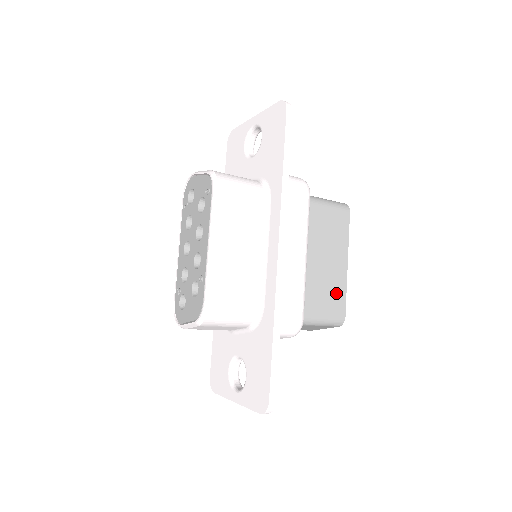
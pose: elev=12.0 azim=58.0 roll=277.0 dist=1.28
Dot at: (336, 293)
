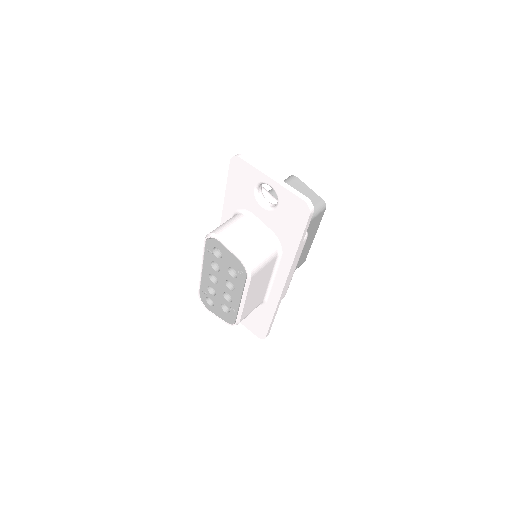
Dot at: (304, 256)
